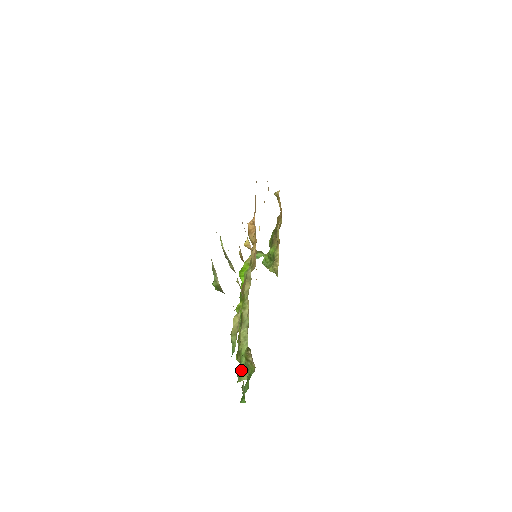
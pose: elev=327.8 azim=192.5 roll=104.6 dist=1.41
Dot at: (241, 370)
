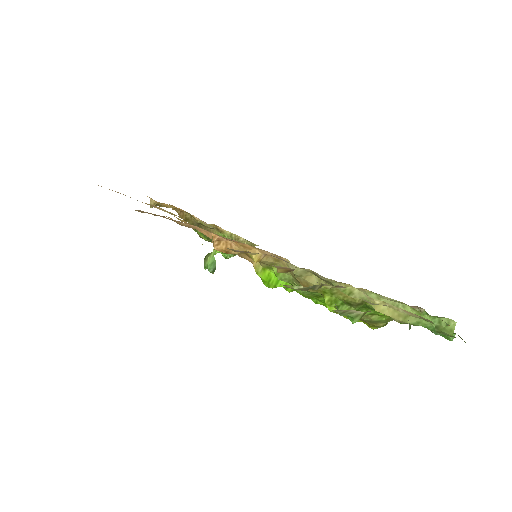
Dot at: (438, 326)
